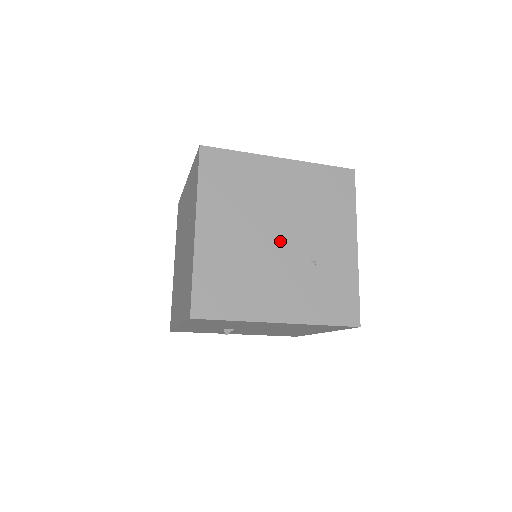
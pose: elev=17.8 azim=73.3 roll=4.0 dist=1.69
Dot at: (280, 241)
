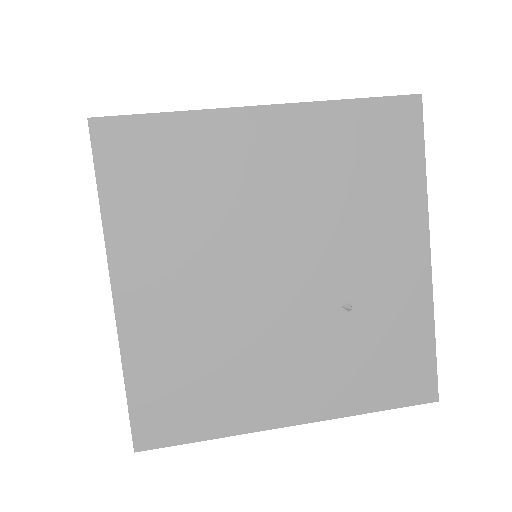
Dot at: (278, 281)
